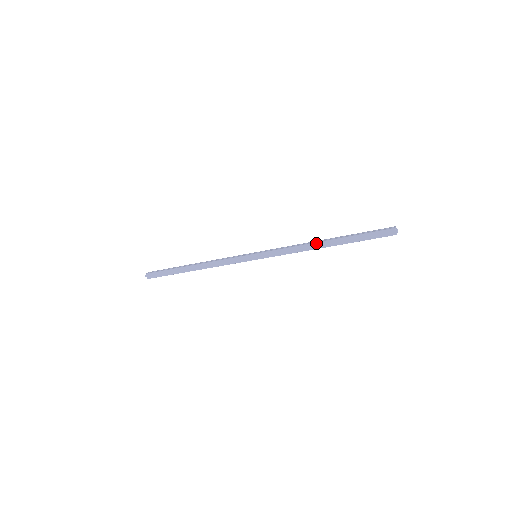
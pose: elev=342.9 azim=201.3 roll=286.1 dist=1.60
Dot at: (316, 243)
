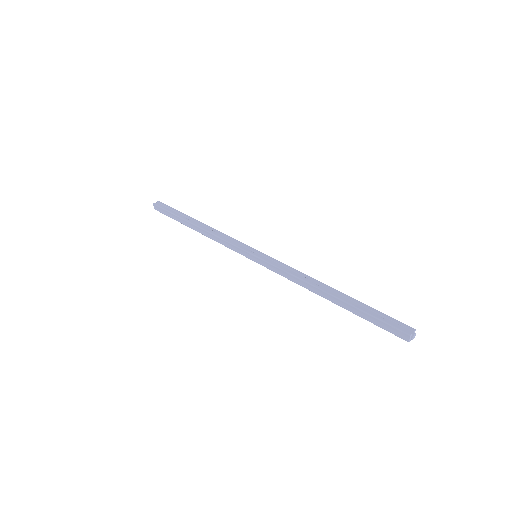
Dot at: (318, 288)
